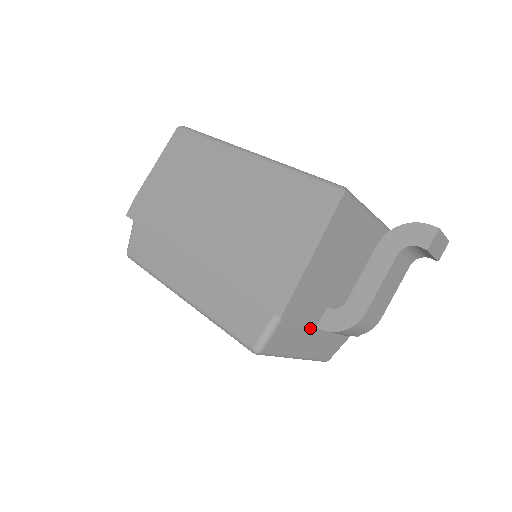
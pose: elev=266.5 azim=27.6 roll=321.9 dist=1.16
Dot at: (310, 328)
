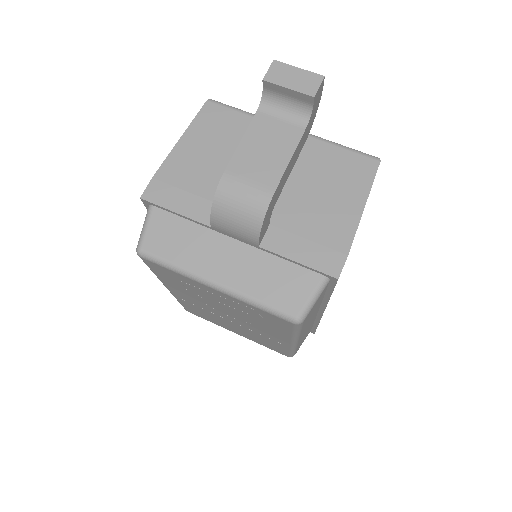
Dot at: (210, 234)
